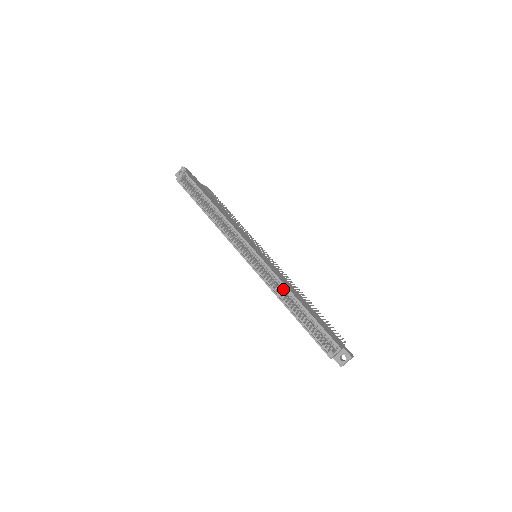
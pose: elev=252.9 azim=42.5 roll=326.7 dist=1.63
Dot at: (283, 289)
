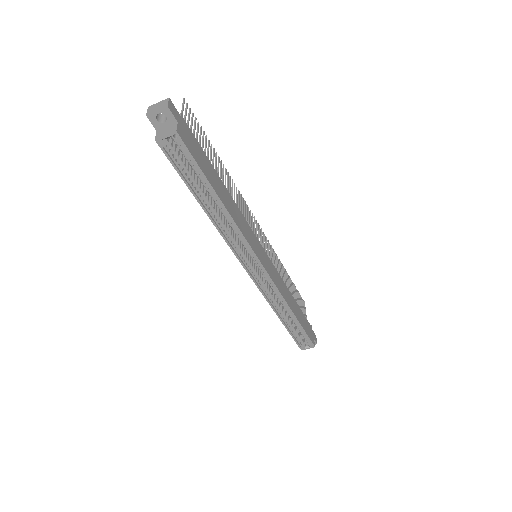
Dot at: (281, 302)
